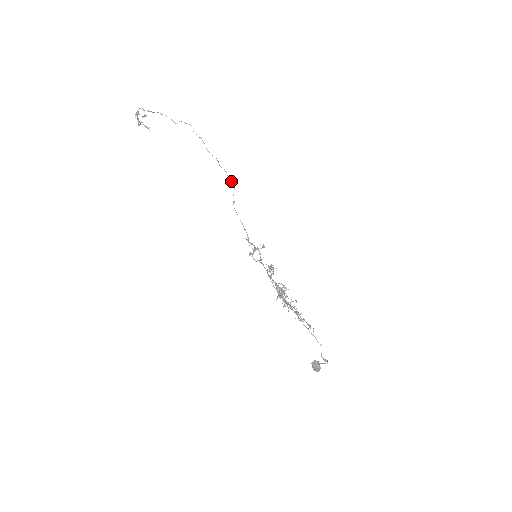
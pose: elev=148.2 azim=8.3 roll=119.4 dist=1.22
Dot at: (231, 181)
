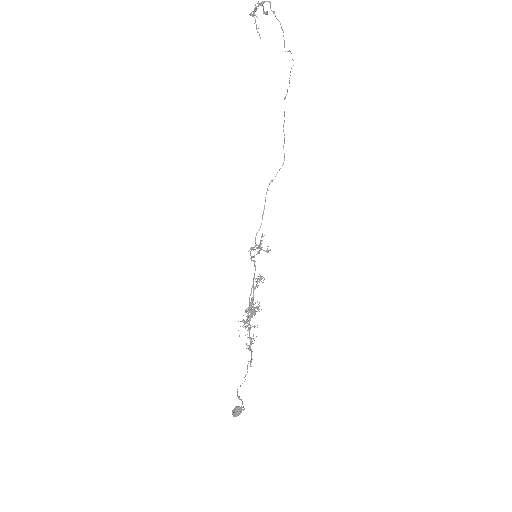
Dot at: (284, 155)
